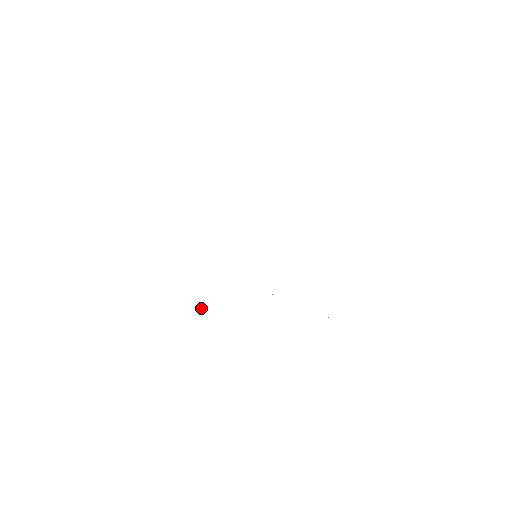
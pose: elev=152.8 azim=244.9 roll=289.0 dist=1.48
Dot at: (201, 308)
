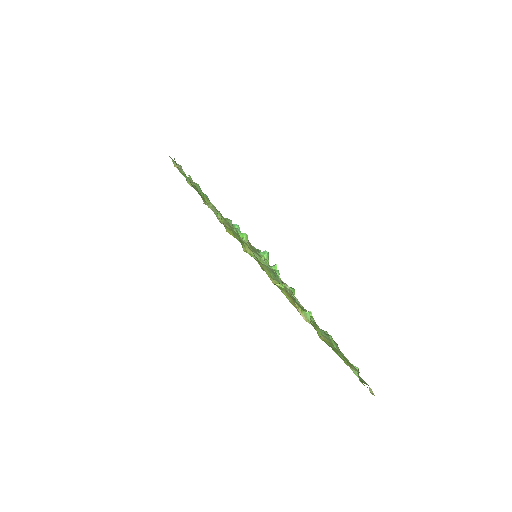
Dot at: (273, 267)
